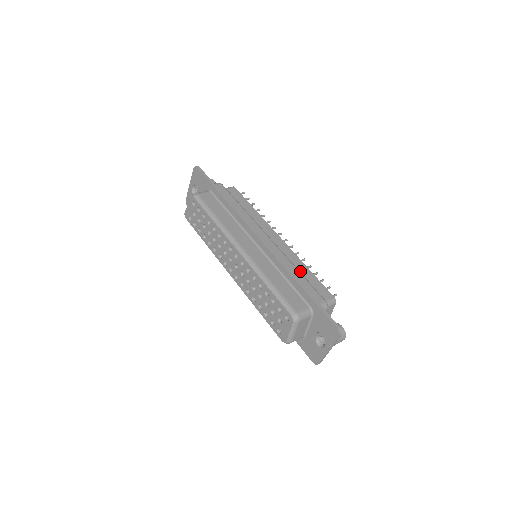
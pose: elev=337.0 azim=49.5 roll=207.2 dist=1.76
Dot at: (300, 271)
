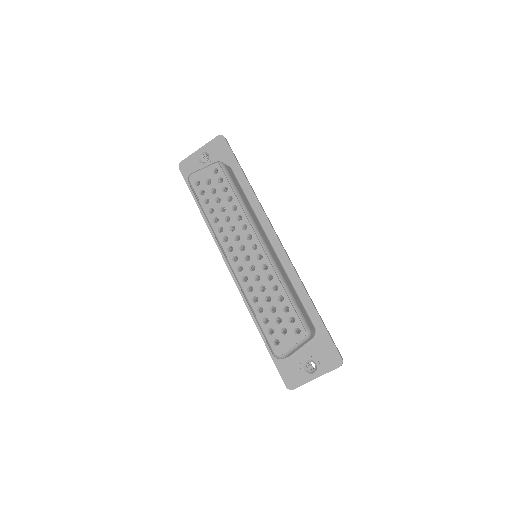
Dot at: occluded
